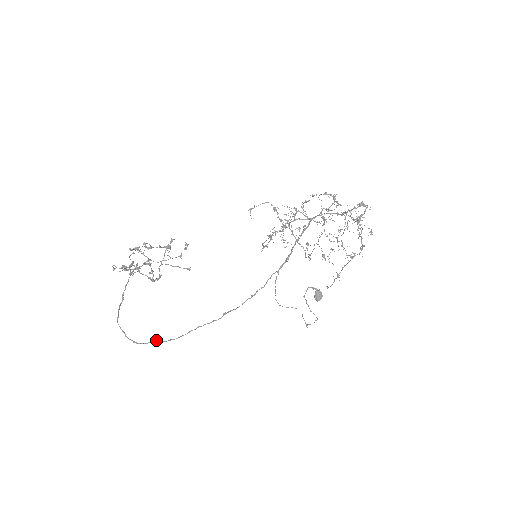
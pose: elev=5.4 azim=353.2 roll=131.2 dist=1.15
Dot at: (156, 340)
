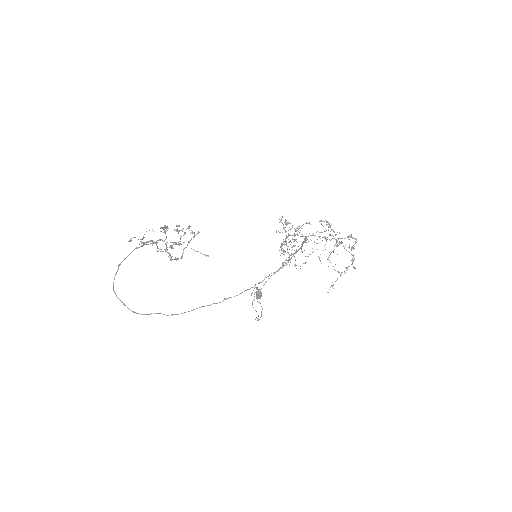
Dot at: (158, 313)
